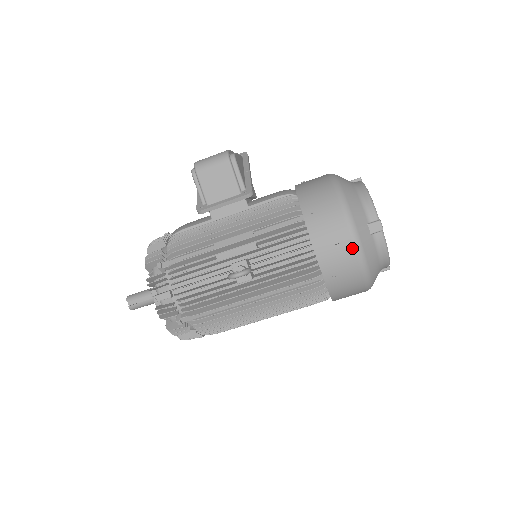
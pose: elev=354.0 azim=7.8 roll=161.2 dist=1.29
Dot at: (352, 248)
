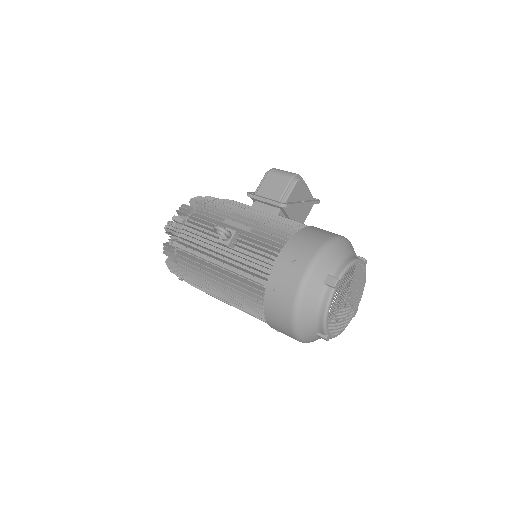
Dot at: (300, 276)
